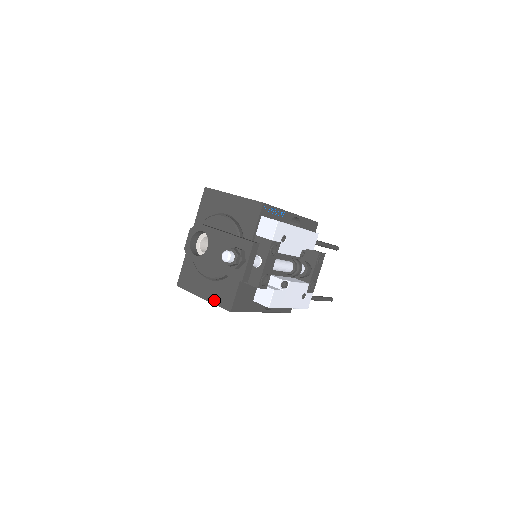
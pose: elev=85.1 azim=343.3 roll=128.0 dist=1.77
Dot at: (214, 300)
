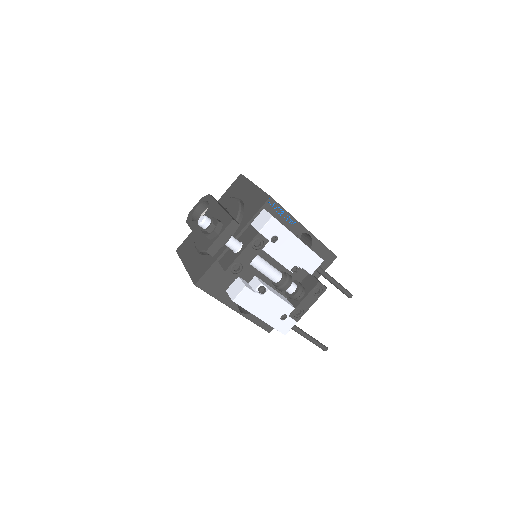
Dot at: (191, 271)
